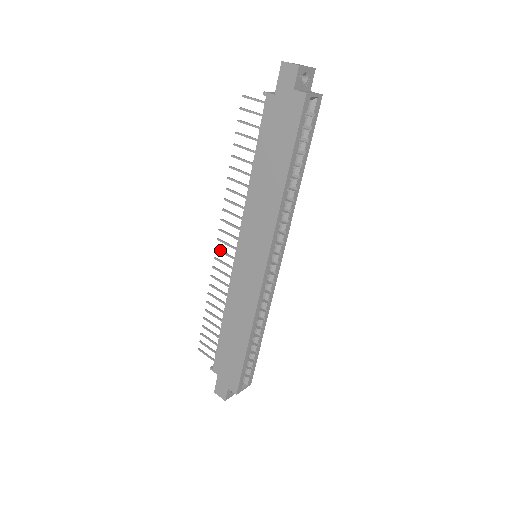
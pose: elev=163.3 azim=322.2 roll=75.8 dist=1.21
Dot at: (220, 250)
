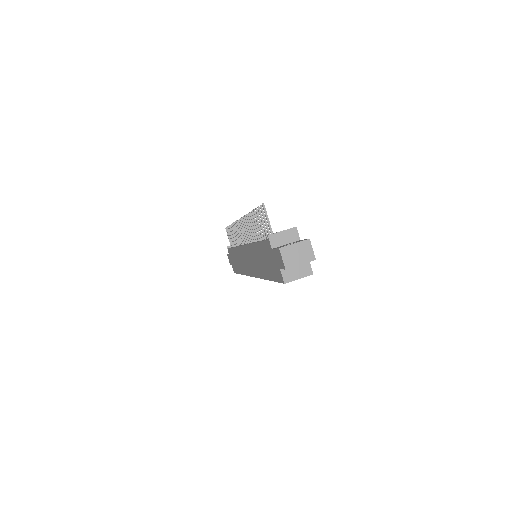
Dot at: (239, 225)
